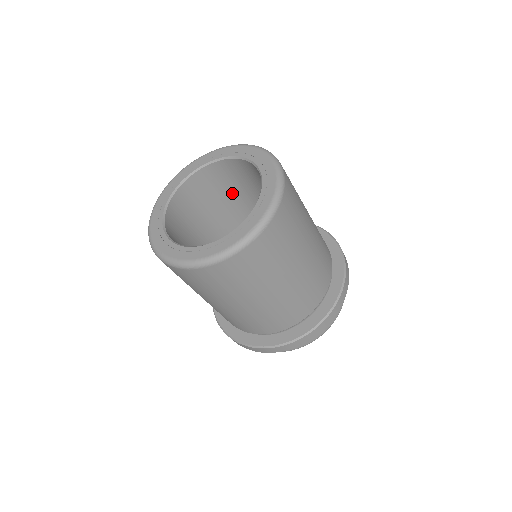
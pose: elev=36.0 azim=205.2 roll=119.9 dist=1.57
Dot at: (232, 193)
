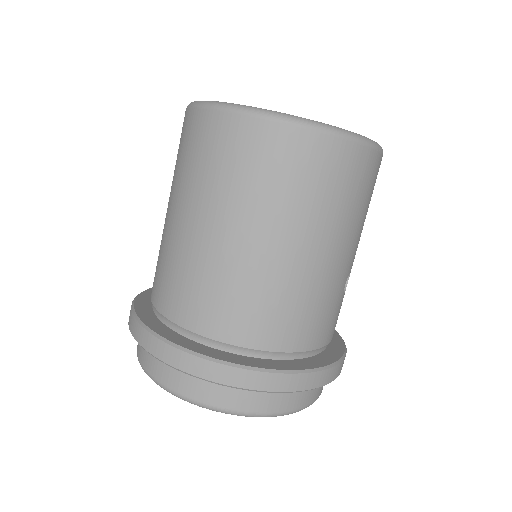
Dot at: occluded
